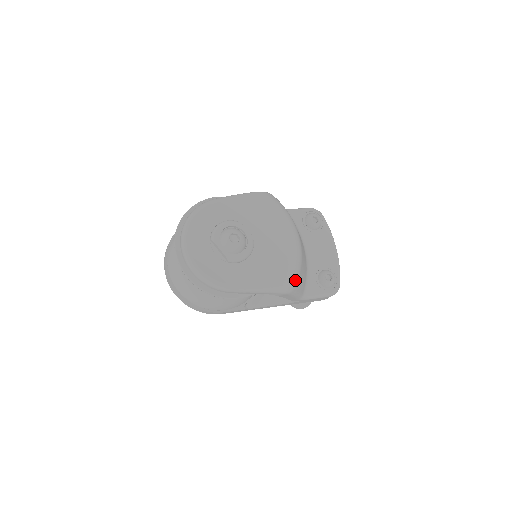
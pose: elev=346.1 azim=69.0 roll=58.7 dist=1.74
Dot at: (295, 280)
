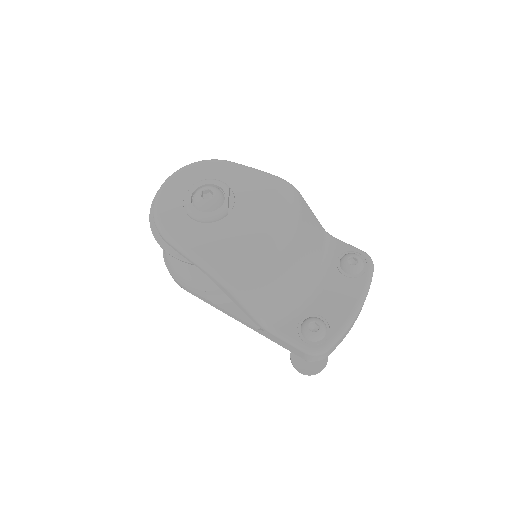
Dot at: (242, 277)
